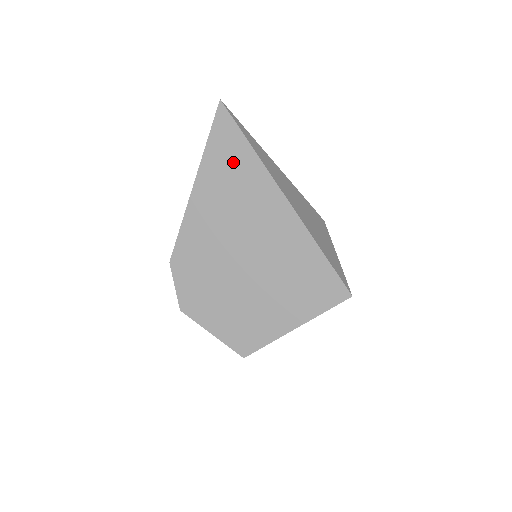
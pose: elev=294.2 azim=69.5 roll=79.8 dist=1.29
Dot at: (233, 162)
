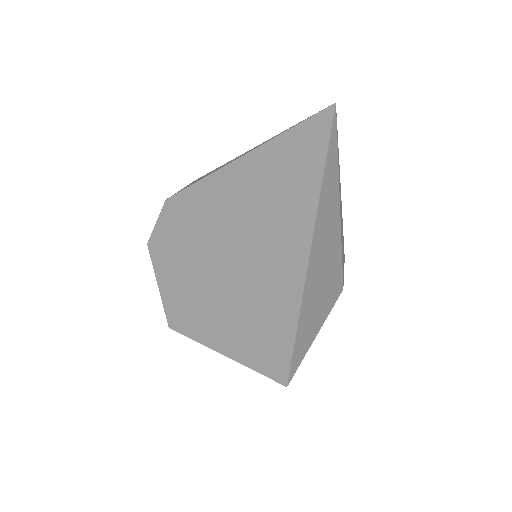
Dot at: (291, 179)
